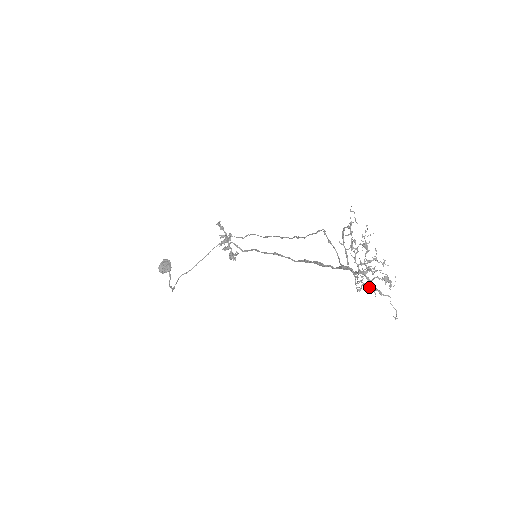
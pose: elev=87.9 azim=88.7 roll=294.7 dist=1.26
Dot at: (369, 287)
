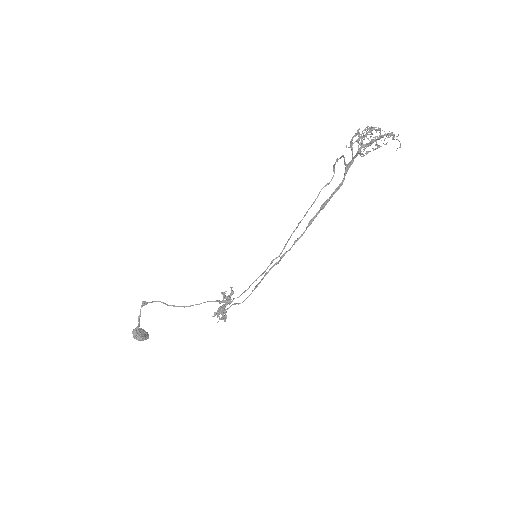
Dot at: occluded
